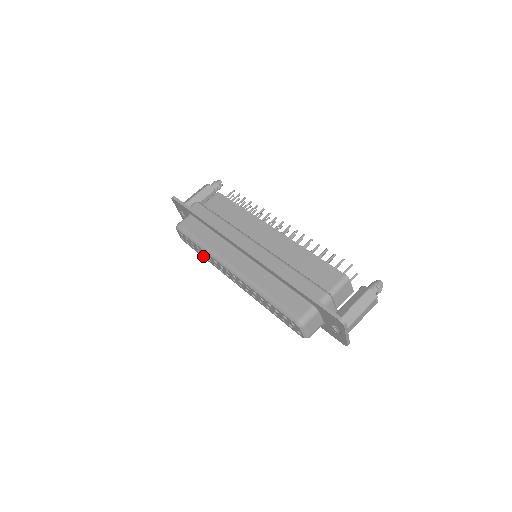
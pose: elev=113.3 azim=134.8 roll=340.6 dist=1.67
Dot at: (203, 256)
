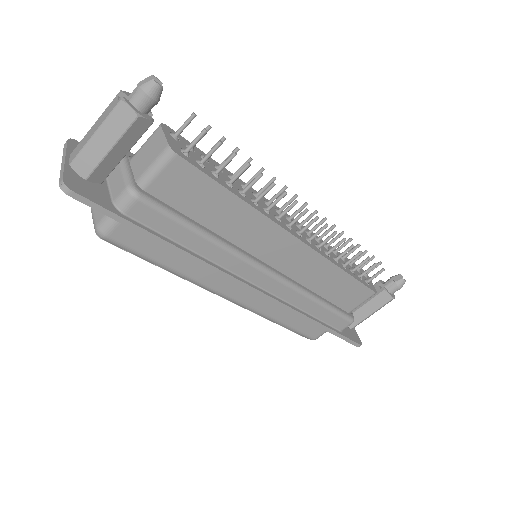
Dot at: occluded
